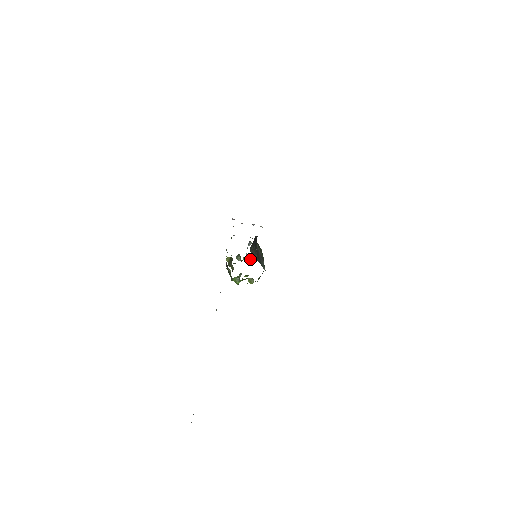
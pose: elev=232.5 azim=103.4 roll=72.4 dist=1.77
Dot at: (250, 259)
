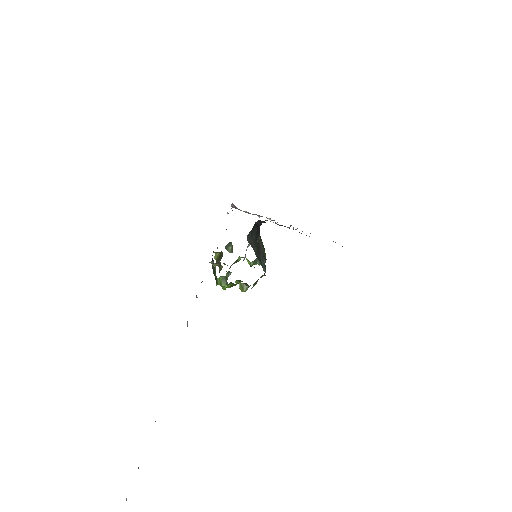
Dot at: (247, 261)
